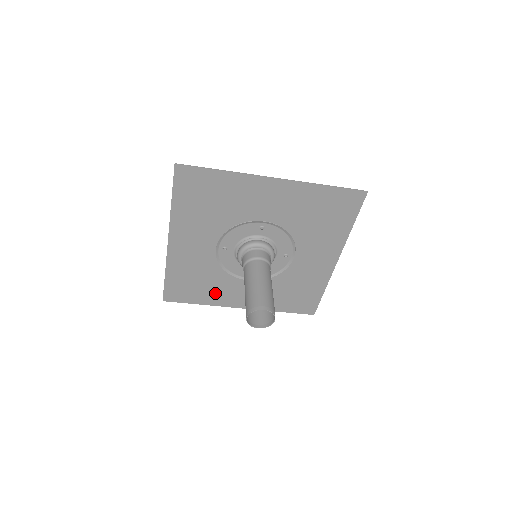
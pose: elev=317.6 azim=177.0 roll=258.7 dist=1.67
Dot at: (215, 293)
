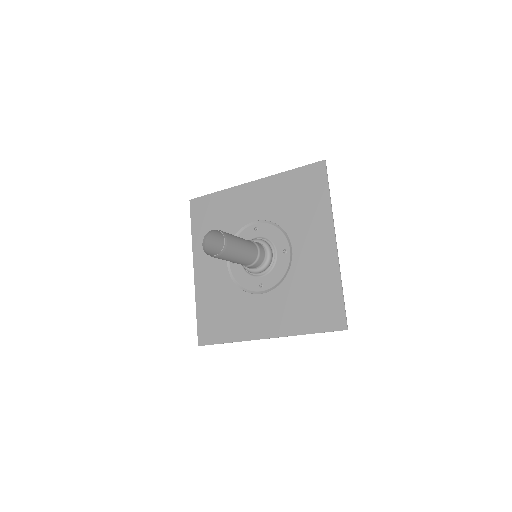
Dot at: (239, 322)
